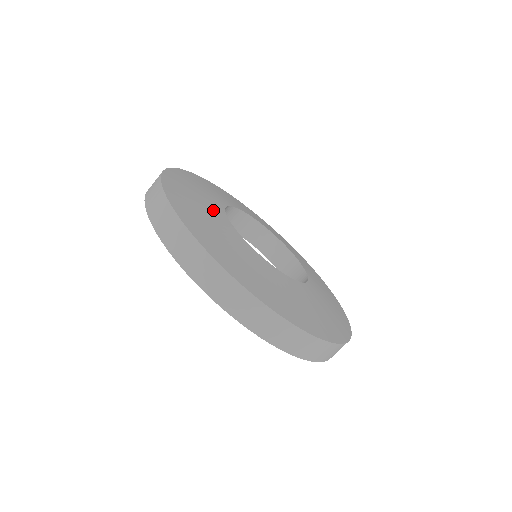
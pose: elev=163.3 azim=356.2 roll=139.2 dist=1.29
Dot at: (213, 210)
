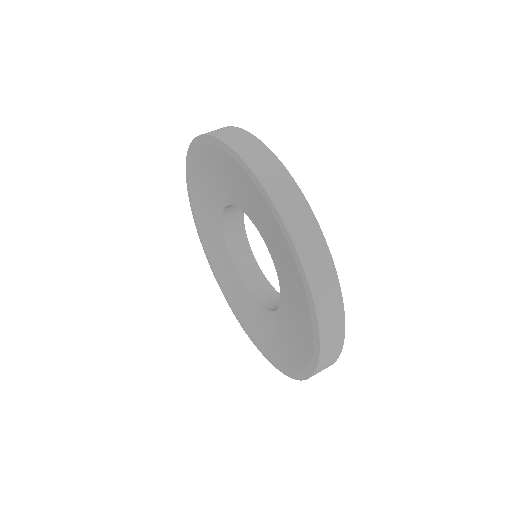
Dot at: occluded
